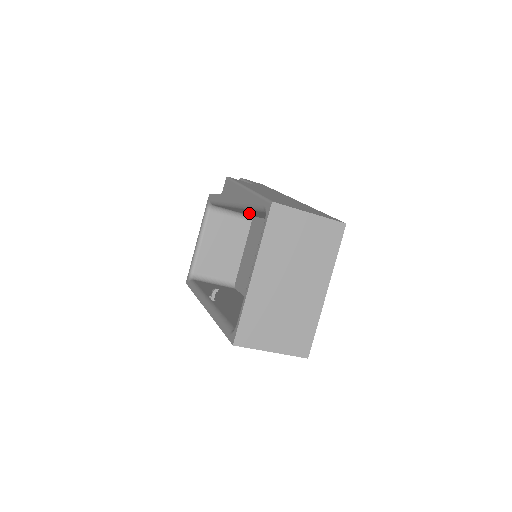
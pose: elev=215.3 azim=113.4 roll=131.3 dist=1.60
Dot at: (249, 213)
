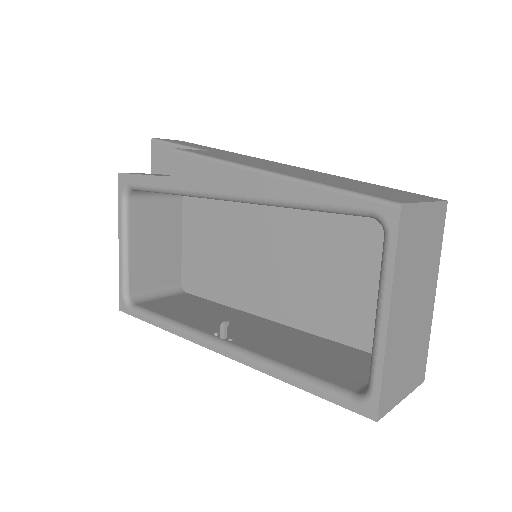
Dot at: occluded
